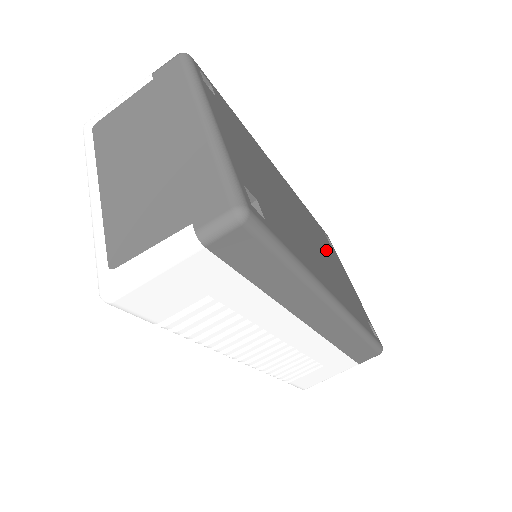
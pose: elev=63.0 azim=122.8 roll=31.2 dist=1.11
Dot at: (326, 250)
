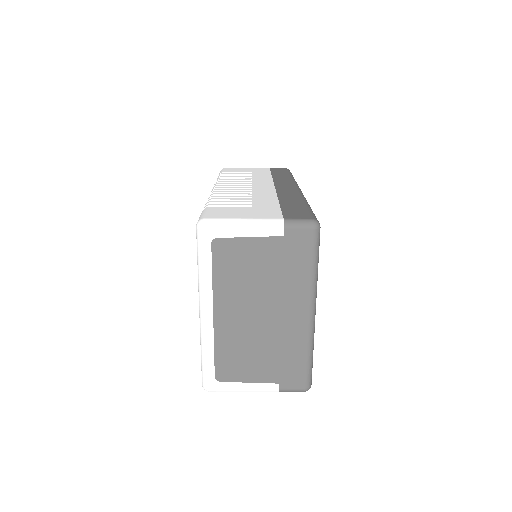
Dot at: occluded
